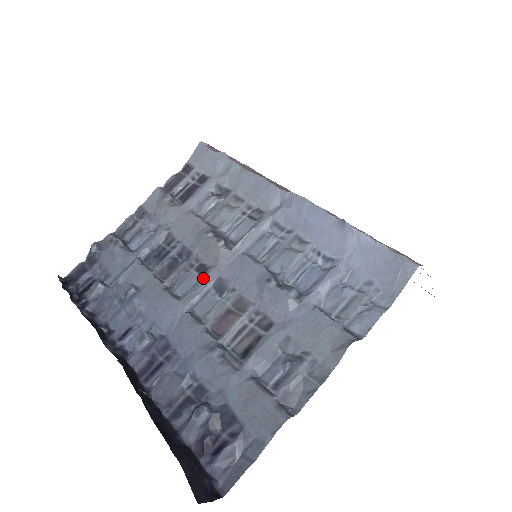
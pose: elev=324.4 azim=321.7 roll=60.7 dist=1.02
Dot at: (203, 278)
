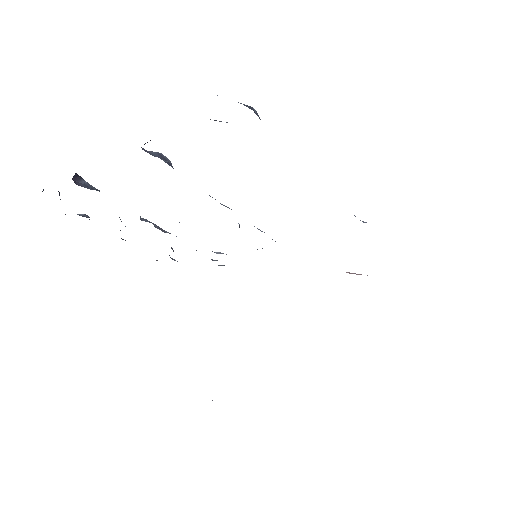
Dot at: occluded
